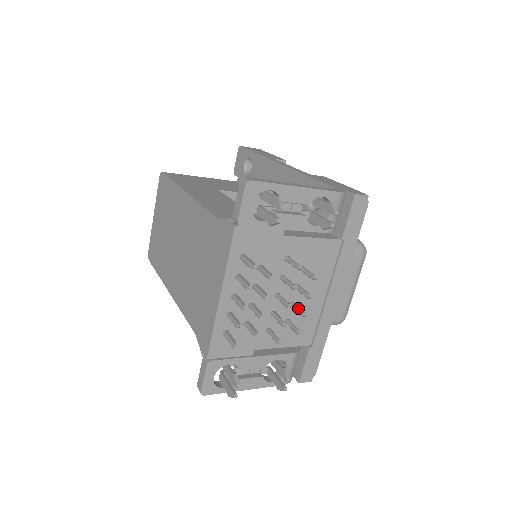
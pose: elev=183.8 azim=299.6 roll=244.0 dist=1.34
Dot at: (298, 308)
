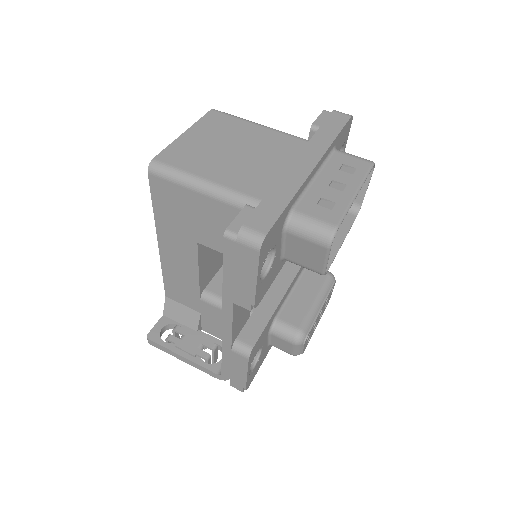
Dot at: occluded
